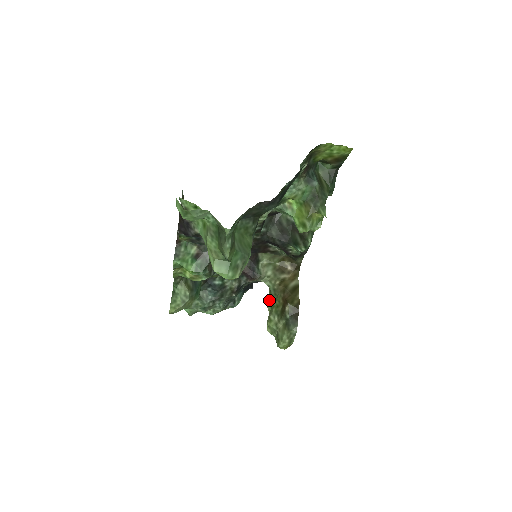
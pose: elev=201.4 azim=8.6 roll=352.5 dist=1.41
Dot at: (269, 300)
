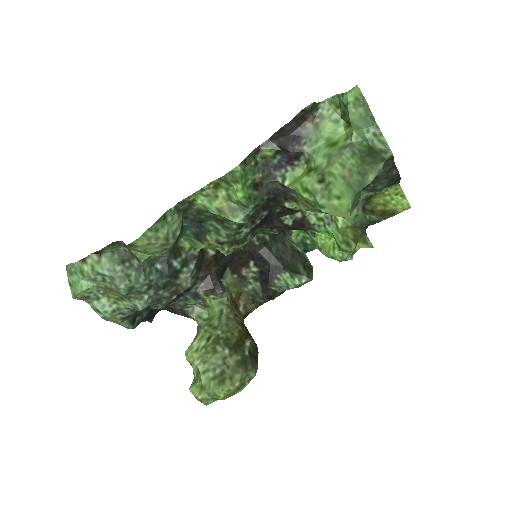
Dot at: (204, 333)
